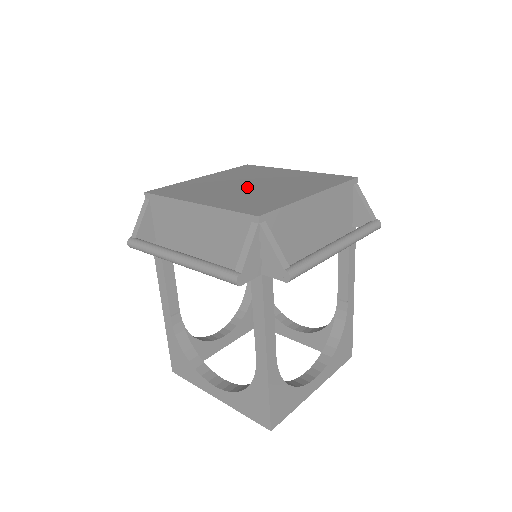
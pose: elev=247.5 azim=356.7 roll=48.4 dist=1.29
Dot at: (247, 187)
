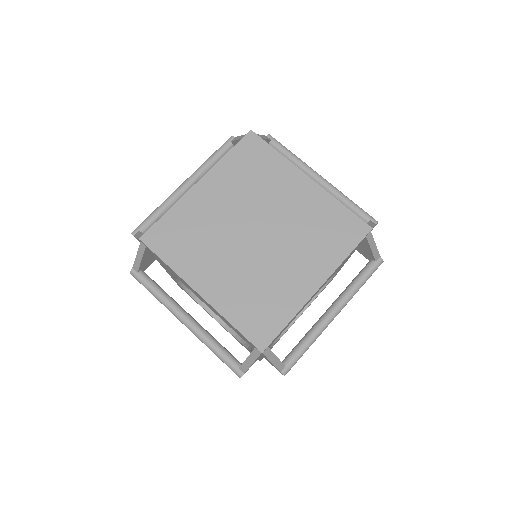
Dot at: (251, 245)
